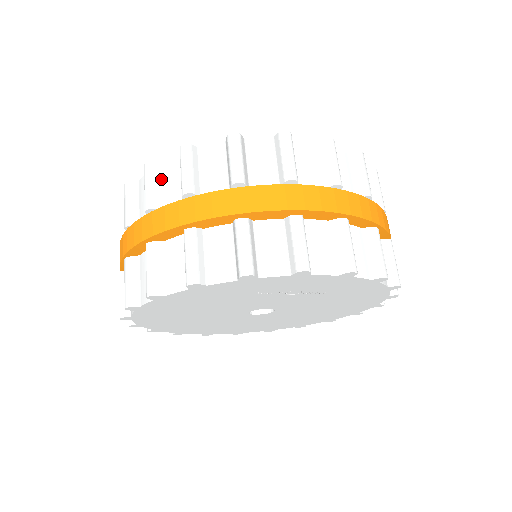
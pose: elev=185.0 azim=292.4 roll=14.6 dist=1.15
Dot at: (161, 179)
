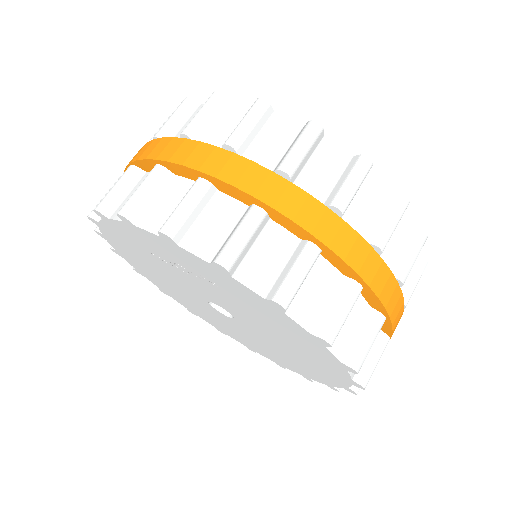
Dot at: occluded
